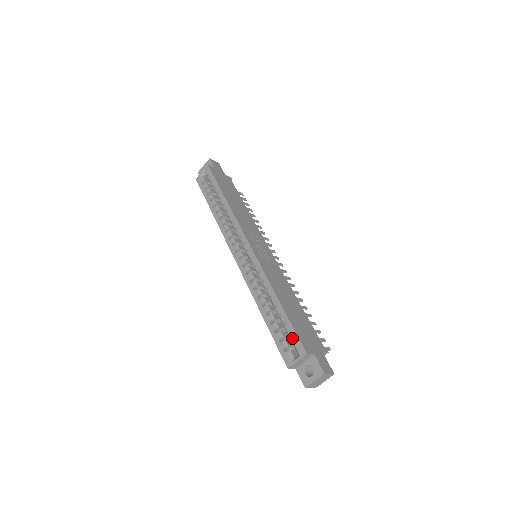
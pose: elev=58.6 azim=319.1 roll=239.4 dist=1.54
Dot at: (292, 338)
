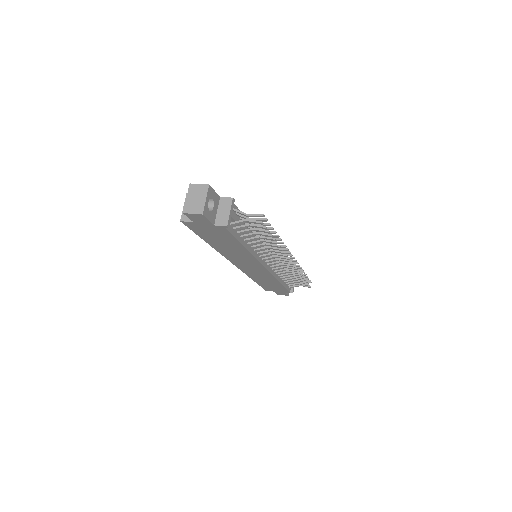
Dot at: occluded
